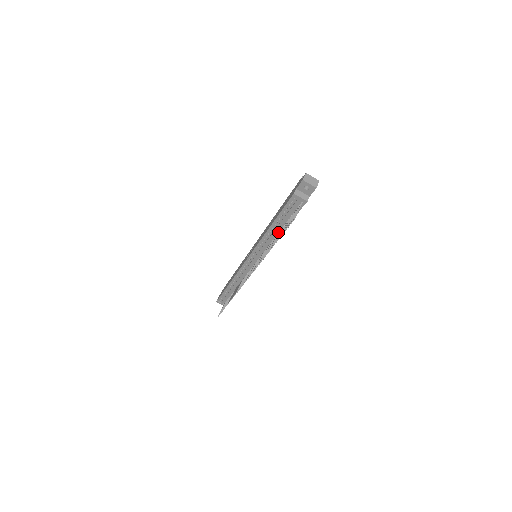
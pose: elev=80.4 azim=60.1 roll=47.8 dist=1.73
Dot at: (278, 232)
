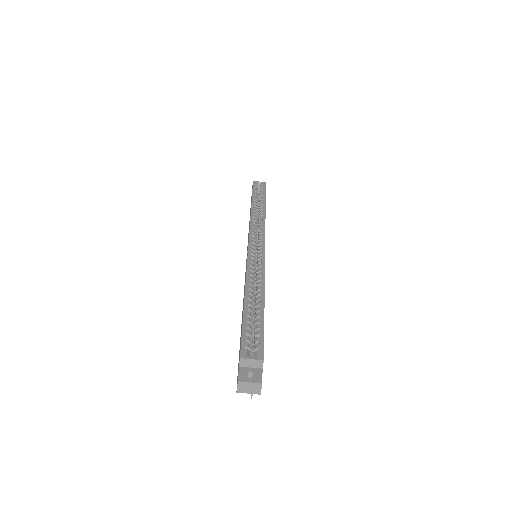
Dot at: occluded
